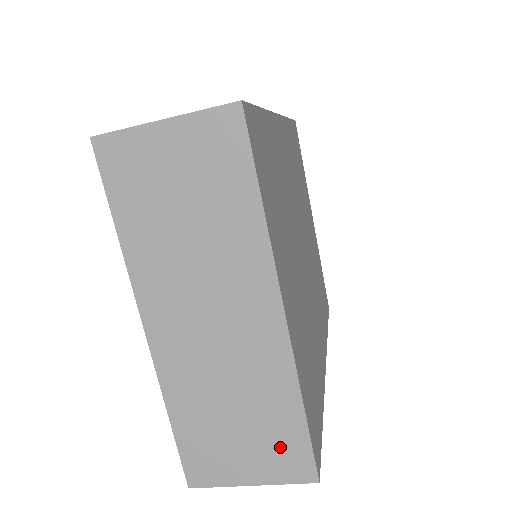
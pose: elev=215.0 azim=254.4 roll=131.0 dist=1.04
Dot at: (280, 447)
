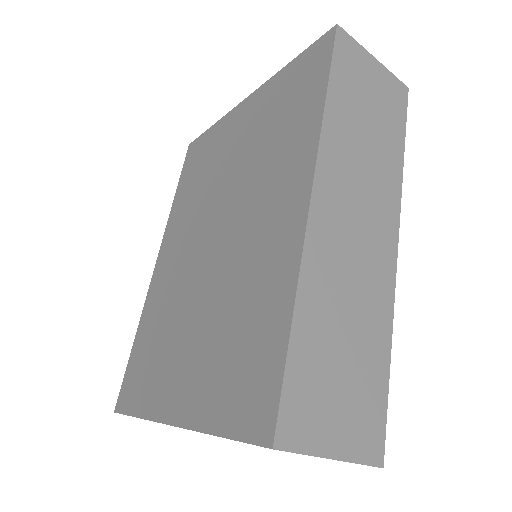
Dot at: occluded
